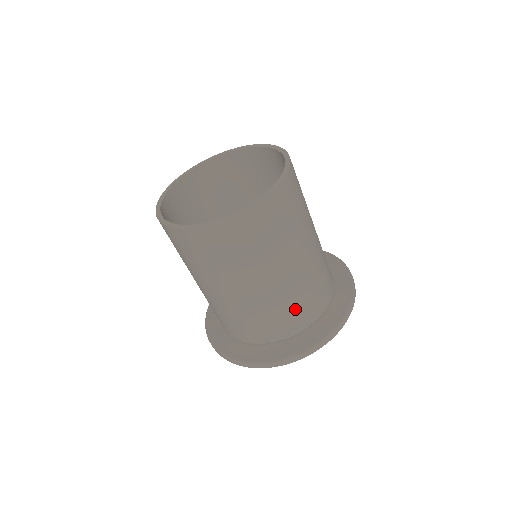
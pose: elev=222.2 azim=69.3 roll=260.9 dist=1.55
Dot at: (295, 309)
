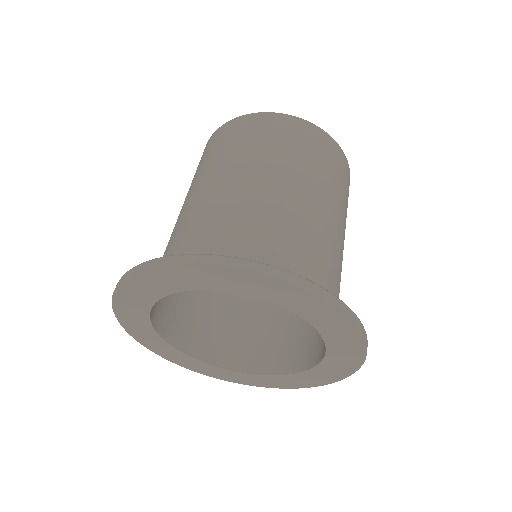
Dot at: (316, 259)
